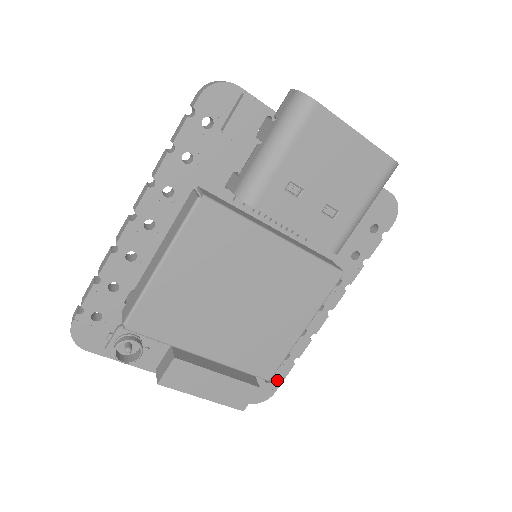
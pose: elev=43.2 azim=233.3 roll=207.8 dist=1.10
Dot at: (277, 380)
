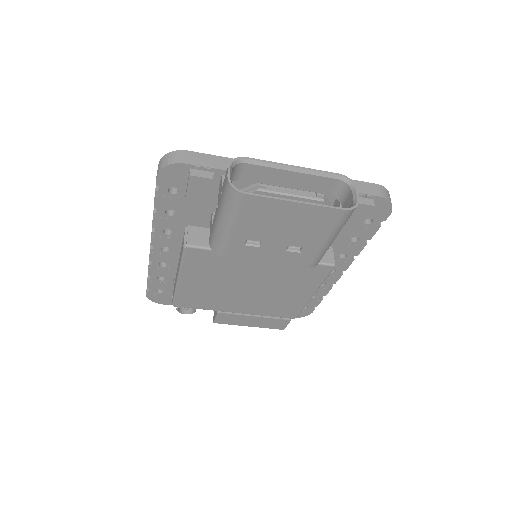
Dot at: (311, 307)
